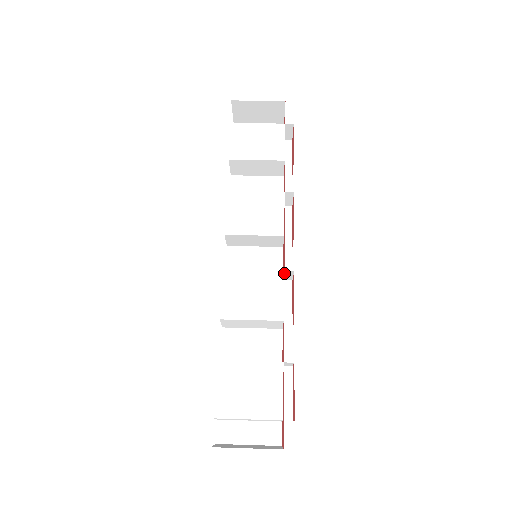
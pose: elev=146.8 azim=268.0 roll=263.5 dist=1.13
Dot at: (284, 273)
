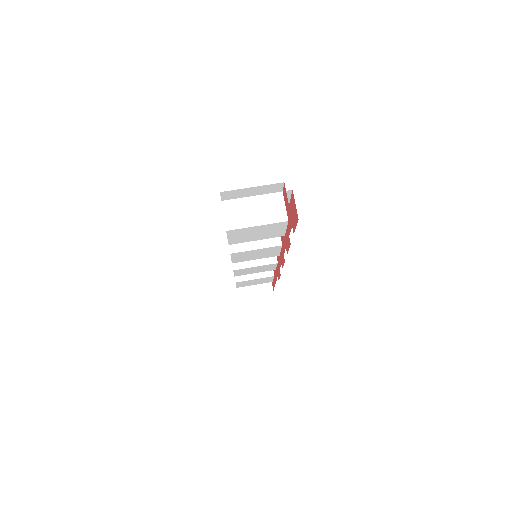
Dot at: occluded
